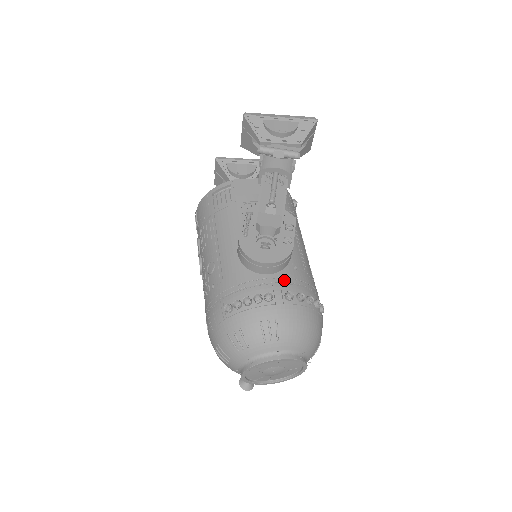
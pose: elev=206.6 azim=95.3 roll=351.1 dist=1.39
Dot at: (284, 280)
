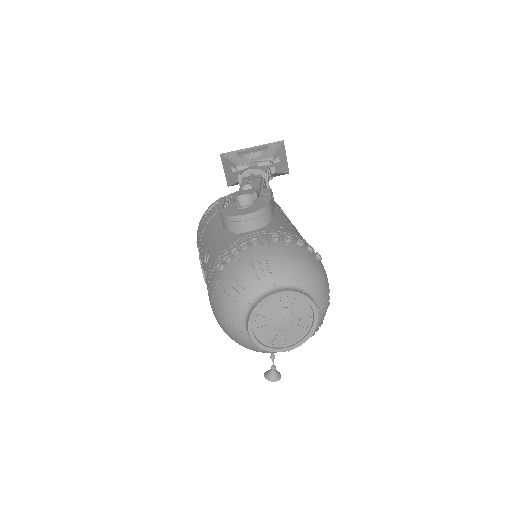
Dot at: (269, 232)
